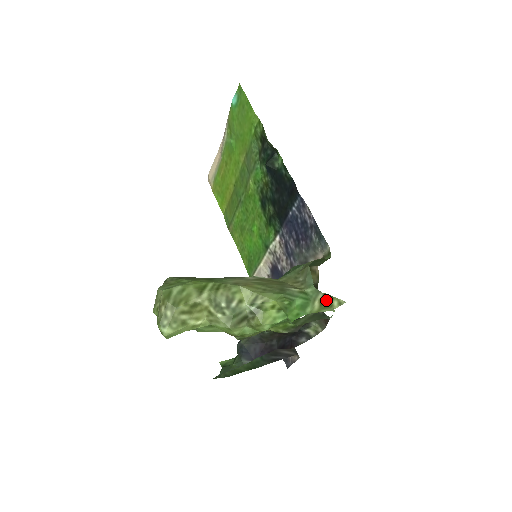
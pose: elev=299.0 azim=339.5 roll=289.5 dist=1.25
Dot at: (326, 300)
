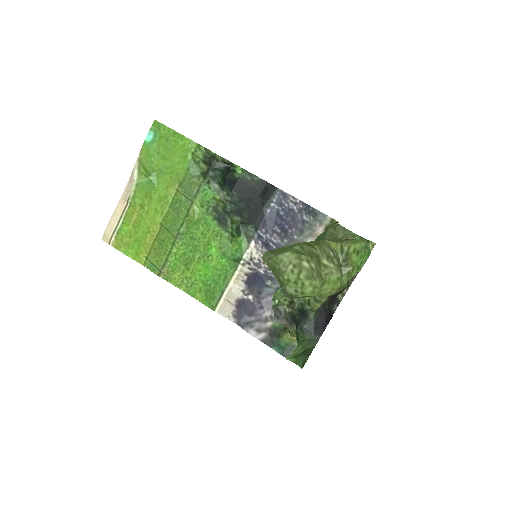
Dot at: occluded
